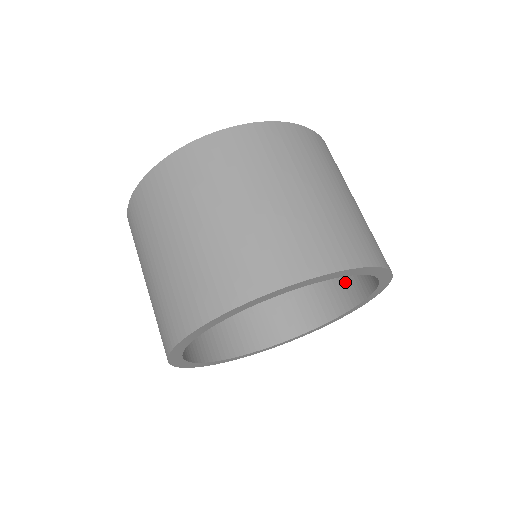
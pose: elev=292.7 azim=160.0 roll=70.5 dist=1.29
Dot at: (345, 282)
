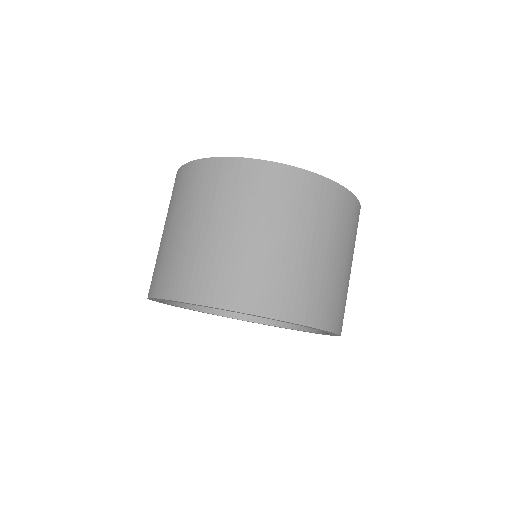
Dot at: occluded
